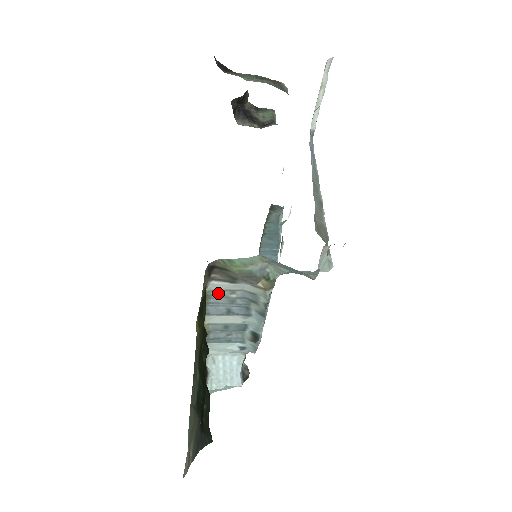
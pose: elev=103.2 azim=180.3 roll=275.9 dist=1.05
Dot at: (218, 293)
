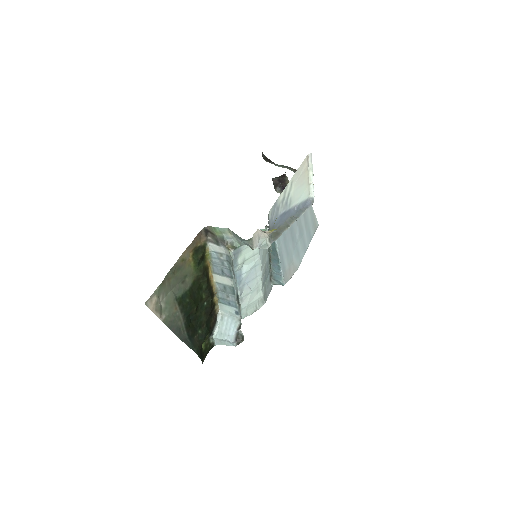
Dot at: (216, 255)
